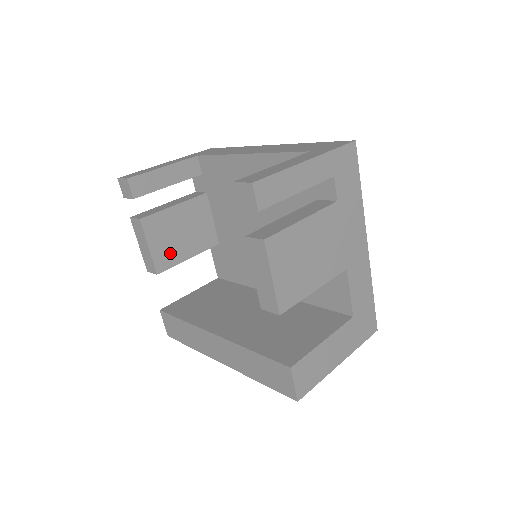
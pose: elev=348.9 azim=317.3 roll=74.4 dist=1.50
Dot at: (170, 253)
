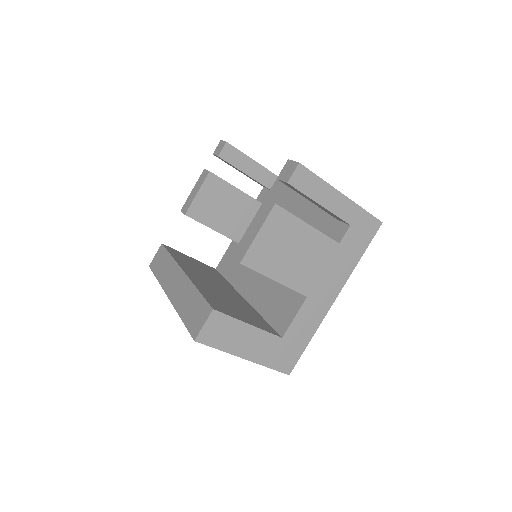
Dot at: (205, 212)
